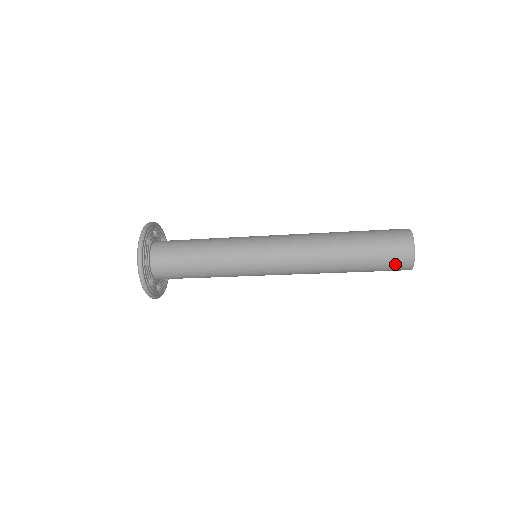
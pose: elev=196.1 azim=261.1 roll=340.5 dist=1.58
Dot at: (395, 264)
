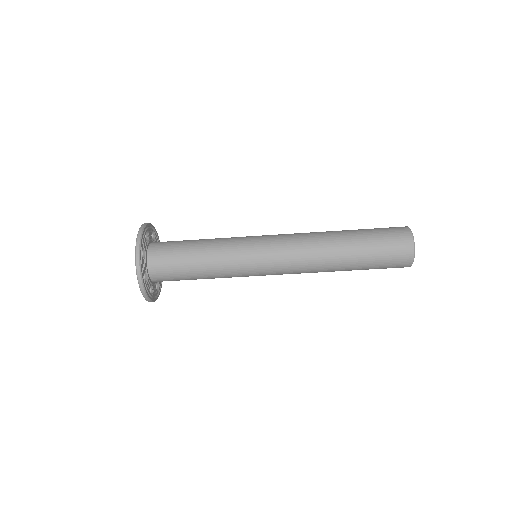
Dot at: (395, 239)
